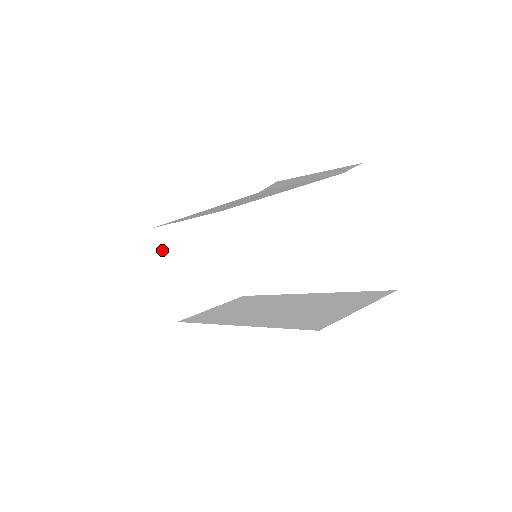
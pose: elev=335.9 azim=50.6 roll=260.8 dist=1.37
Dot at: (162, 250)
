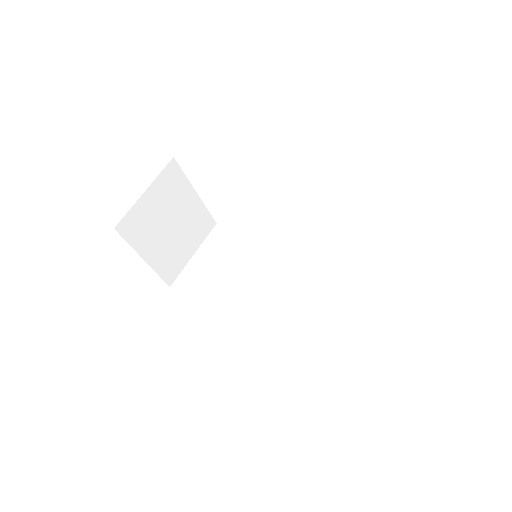
Dot at: (133, 240)
